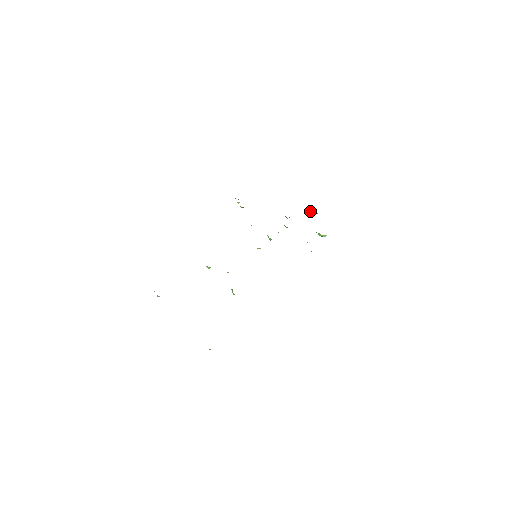
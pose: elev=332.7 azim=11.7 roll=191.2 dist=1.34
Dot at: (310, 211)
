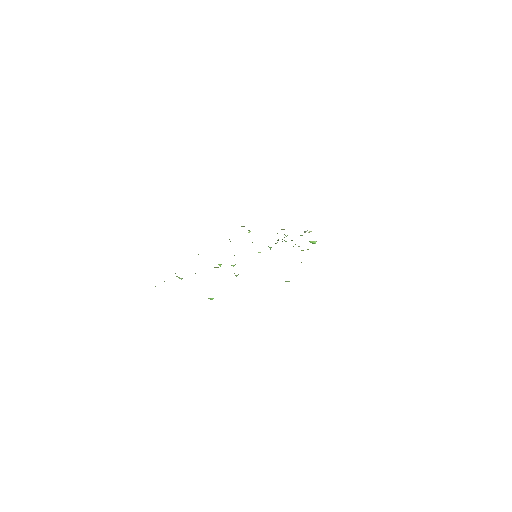
Dot at: occluded
